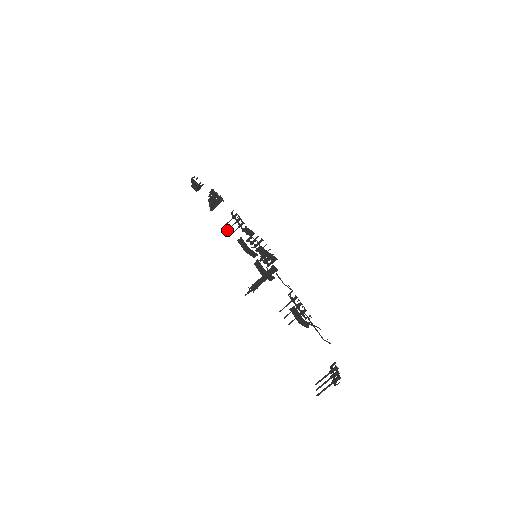
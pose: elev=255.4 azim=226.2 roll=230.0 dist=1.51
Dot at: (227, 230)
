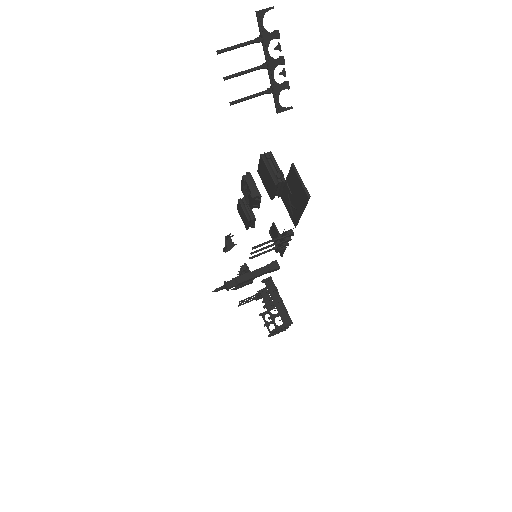
Dot at: (241, 302)
